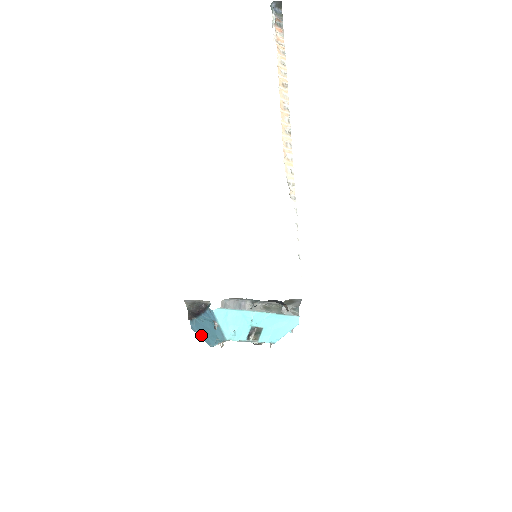
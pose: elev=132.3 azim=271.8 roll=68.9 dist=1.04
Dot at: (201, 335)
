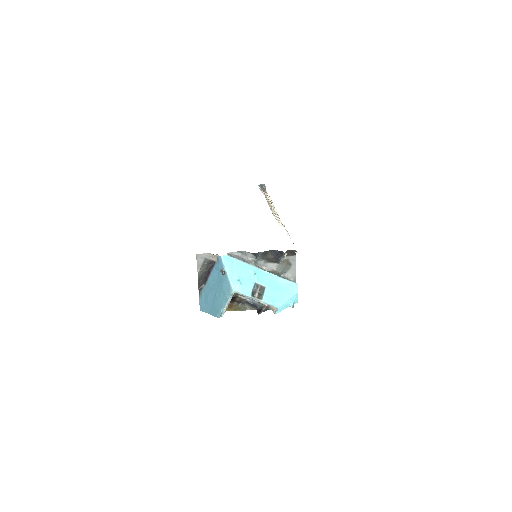
Dot at: (209, 310)
